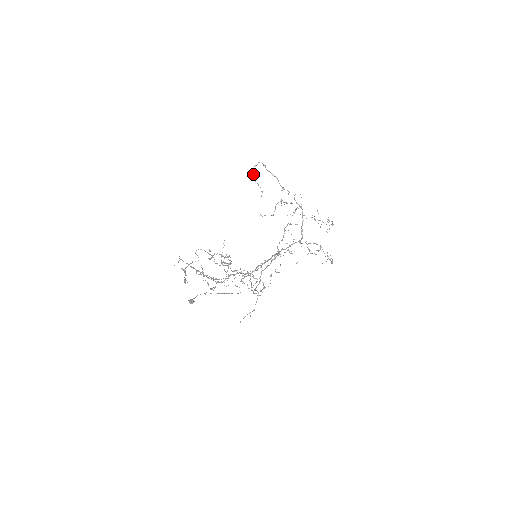
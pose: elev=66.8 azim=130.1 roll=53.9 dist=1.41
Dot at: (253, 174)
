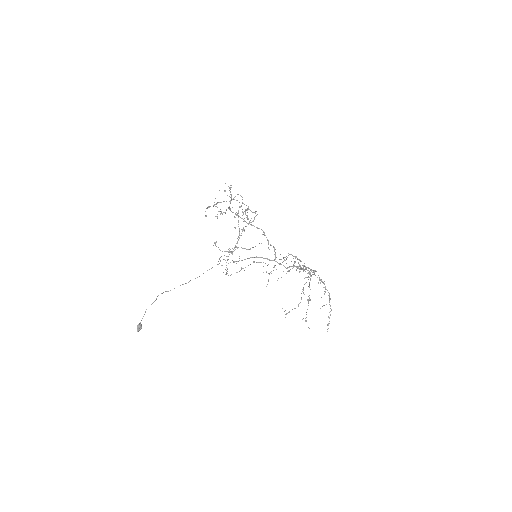
Dot at: (286, 313)
